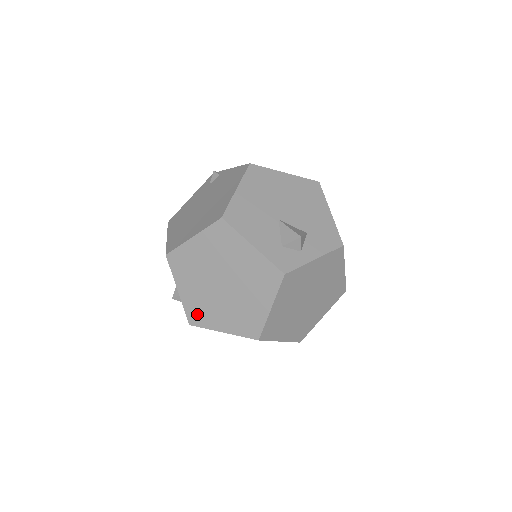
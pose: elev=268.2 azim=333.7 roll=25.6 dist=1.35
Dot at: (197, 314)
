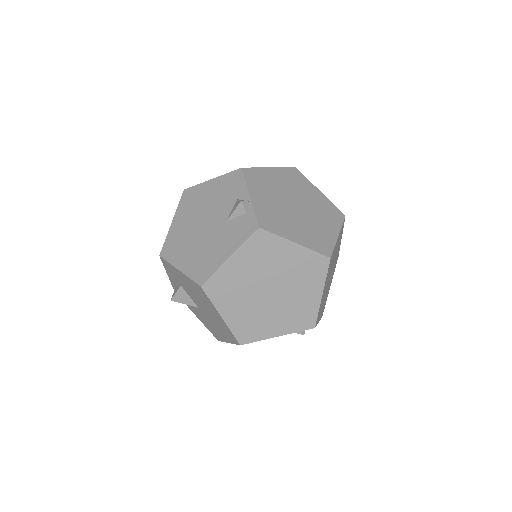
Dot at: (269, 220)
